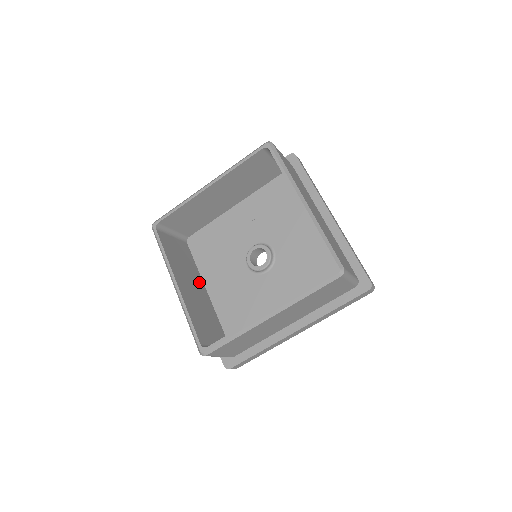
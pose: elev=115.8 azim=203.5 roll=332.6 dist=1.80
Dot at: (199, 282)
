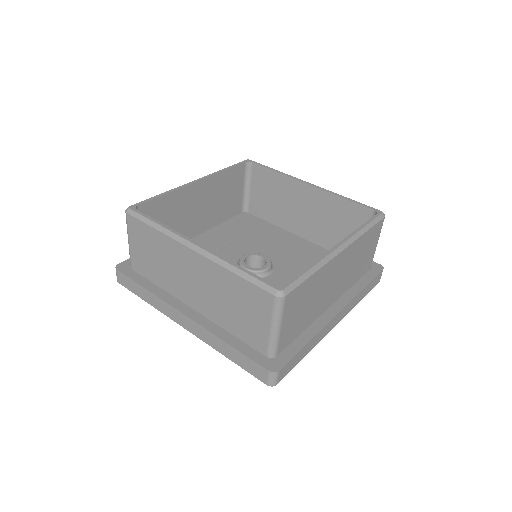
Dot at: occluded
